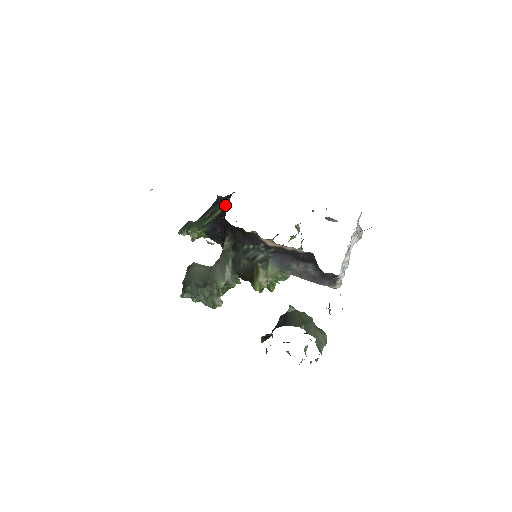
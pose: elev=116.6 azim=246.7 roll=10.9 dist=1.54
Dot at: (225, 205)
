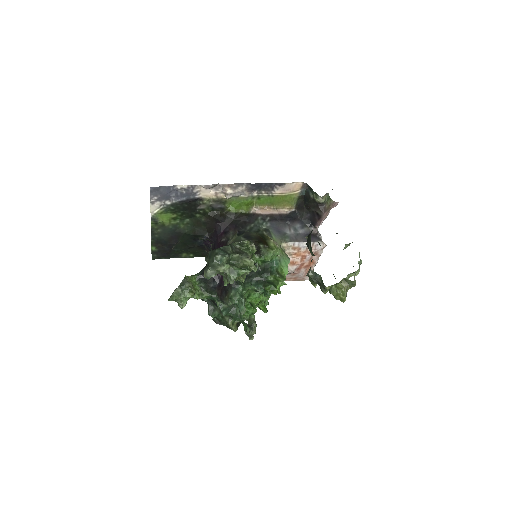
Dot at: occluded
